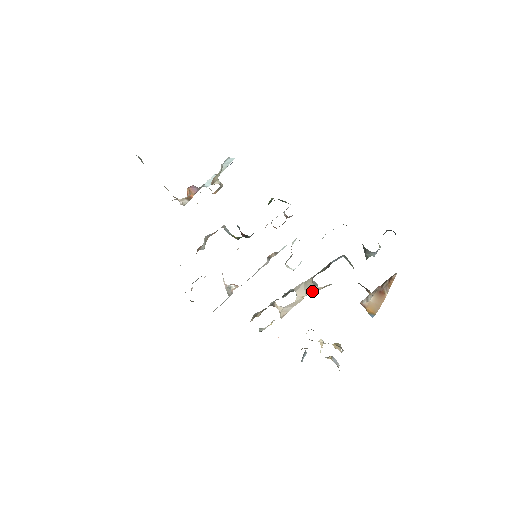
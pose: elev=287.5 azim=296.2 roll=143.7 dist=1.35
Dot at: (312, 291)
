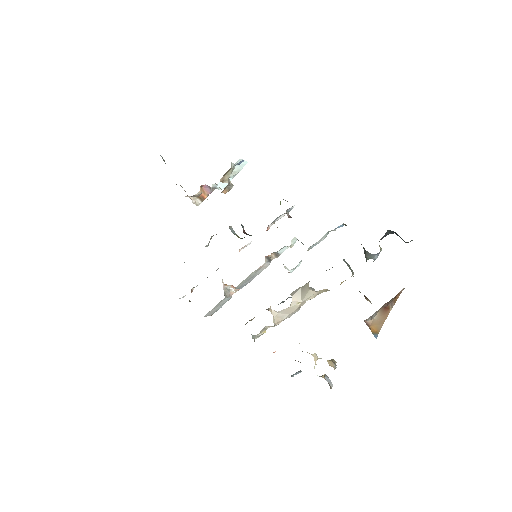
Dot at: (308, 296)
